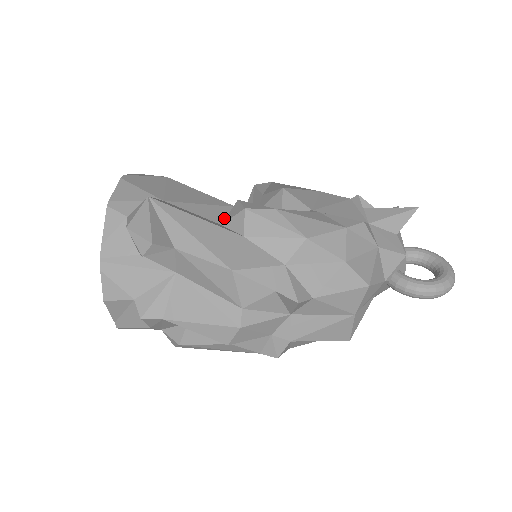
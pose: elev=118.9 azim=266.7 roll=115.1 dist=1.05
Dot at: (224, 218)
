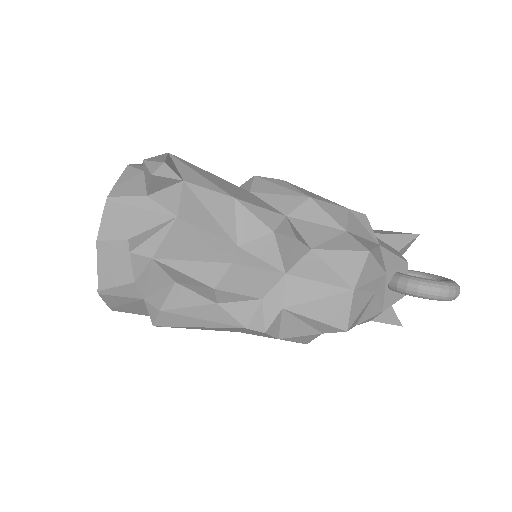
Dot at: occluded
